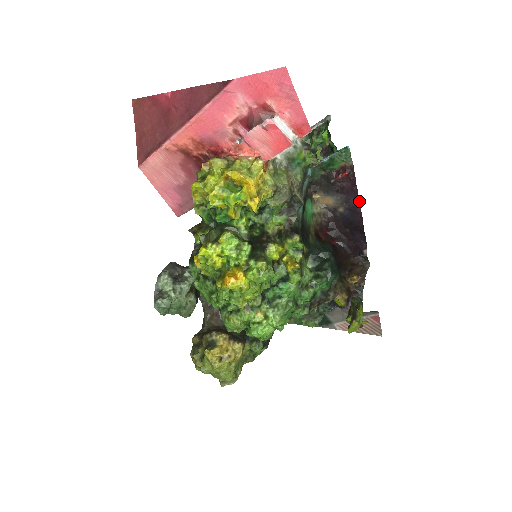
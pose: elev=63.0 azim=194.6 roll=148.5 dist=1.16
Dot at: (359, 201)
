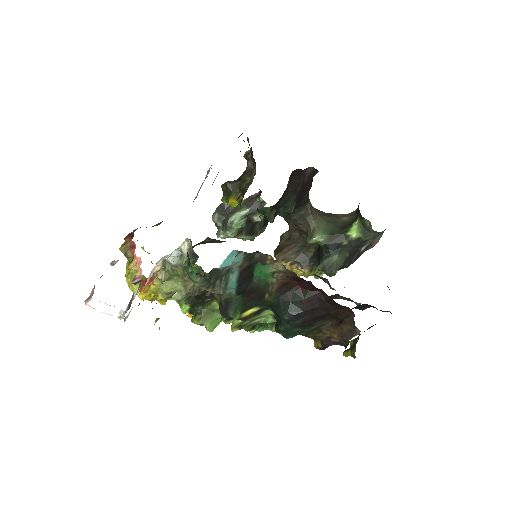
Dot at: occluded
